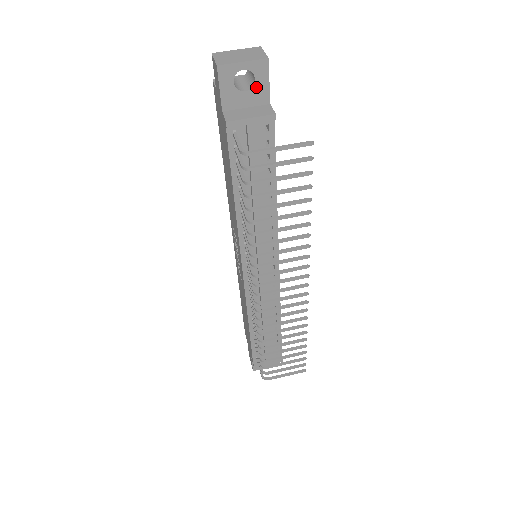
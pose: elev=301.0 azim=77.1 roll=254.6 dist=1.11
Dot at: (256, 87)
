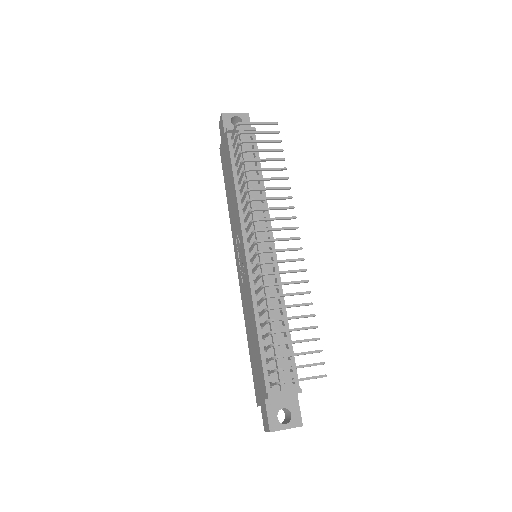
Dot at: (243, 125)
